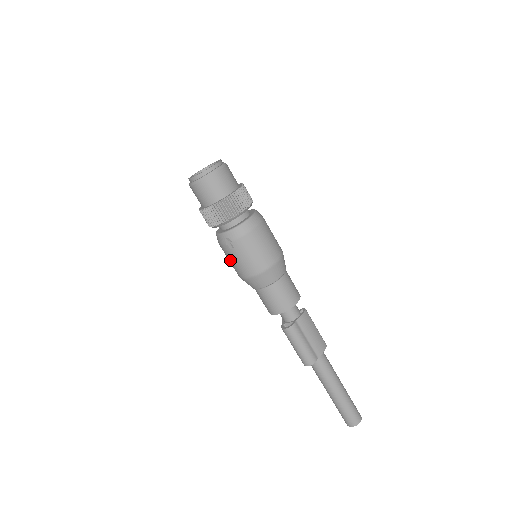
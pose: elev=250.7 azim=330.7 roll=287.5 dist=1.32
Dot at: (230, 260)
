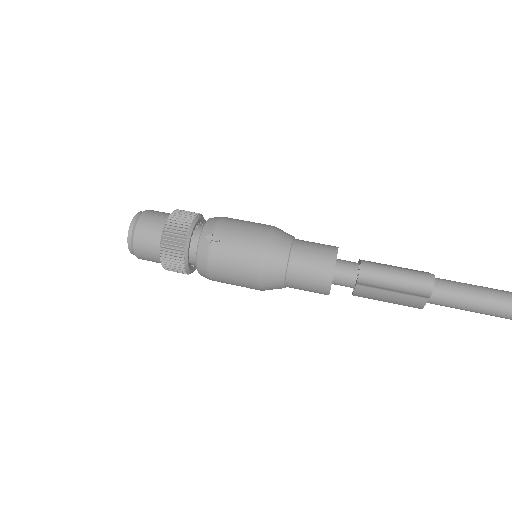
Dot at: (232, 263)
